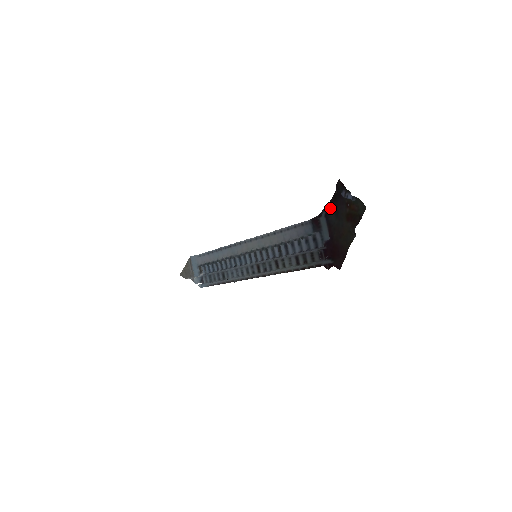
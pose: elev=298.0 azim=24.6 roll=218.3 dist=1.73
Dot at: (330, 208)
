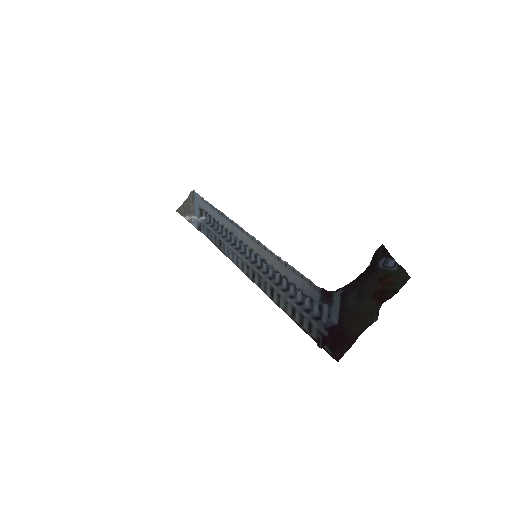
Dot at: (352, 287)
